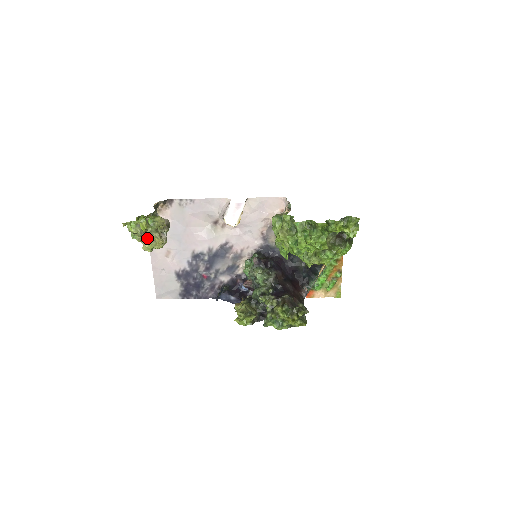
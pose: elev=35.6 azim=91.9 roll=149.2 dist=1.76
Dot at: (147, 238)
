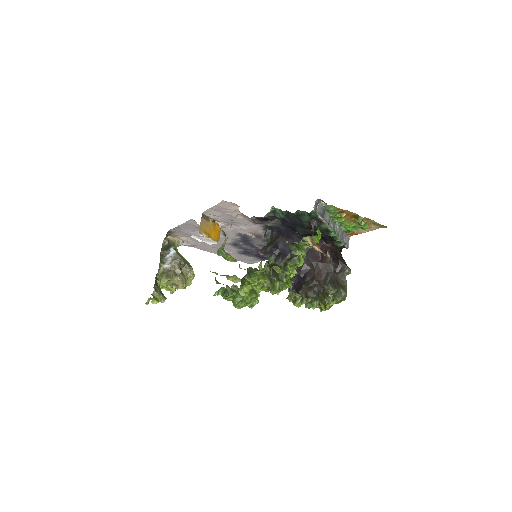
Dot at: occluded
